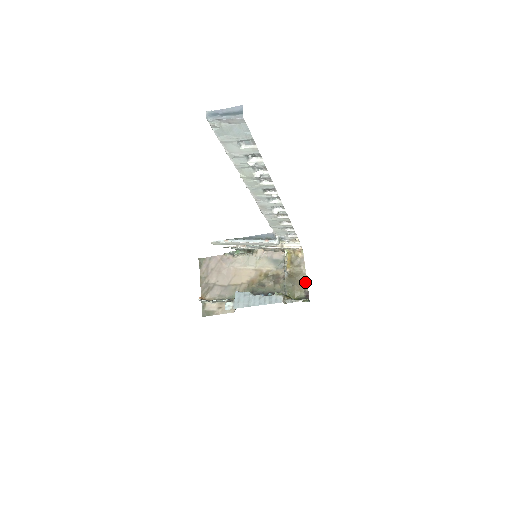
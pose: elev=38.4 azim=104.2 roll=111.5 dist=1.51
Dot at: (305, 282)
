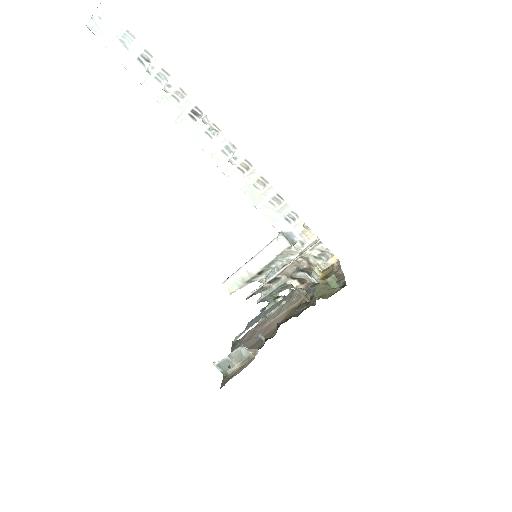
Dot at: (341, 279)
